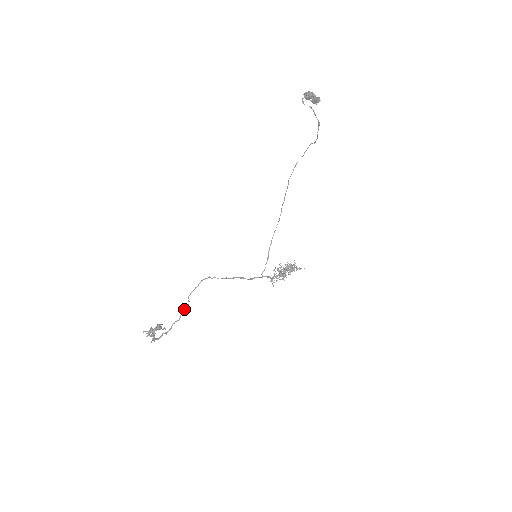
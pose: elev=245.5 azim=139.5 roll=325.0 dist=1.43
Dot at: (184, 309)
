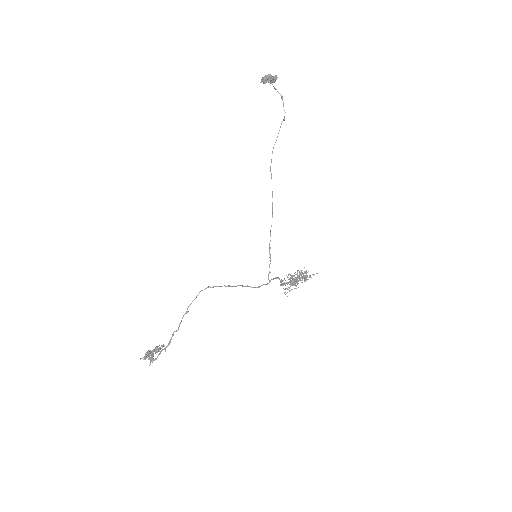
Dot at: (182, 318)
